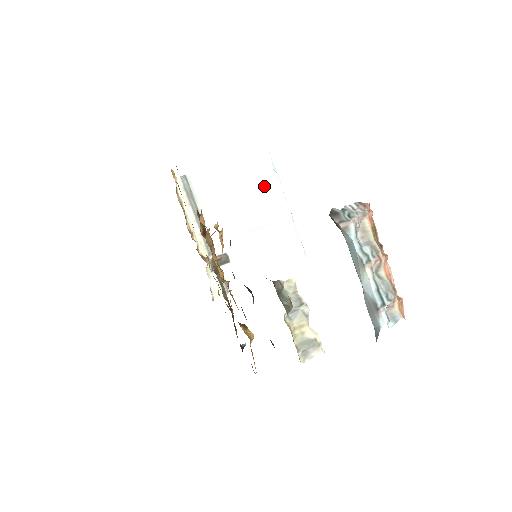
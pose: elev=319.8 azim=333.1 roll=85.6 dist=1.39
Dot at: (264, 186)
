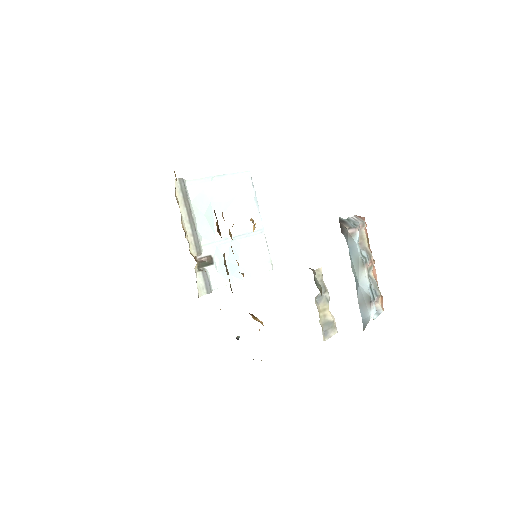
Dot at: (244, 200)
